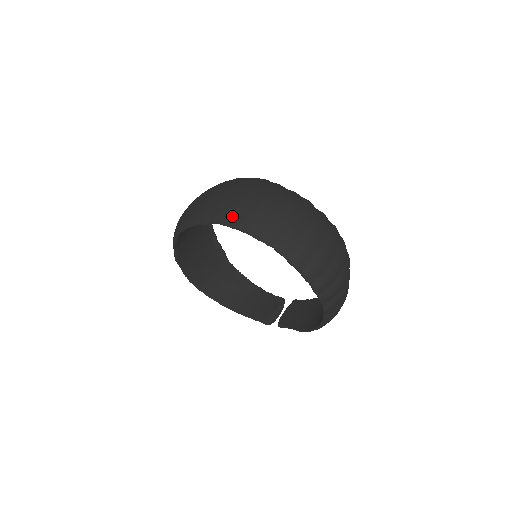
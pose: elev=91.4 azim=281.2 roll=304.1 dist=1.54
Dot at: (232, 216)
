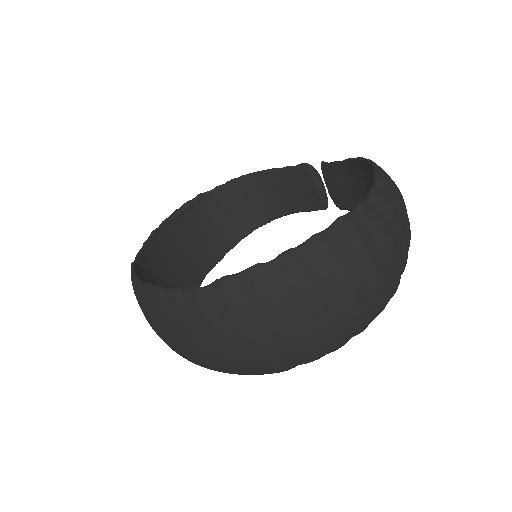
Dot at: (223, 372)
